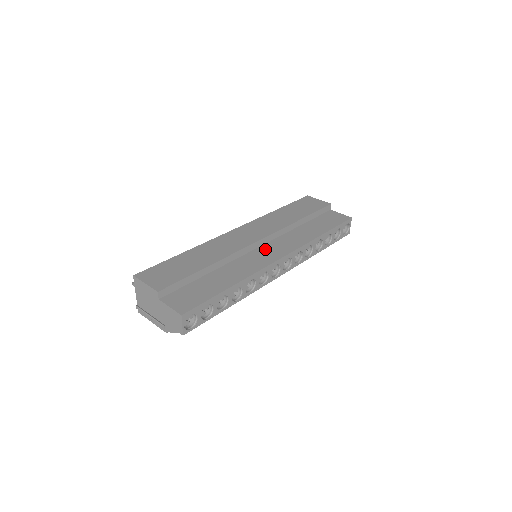
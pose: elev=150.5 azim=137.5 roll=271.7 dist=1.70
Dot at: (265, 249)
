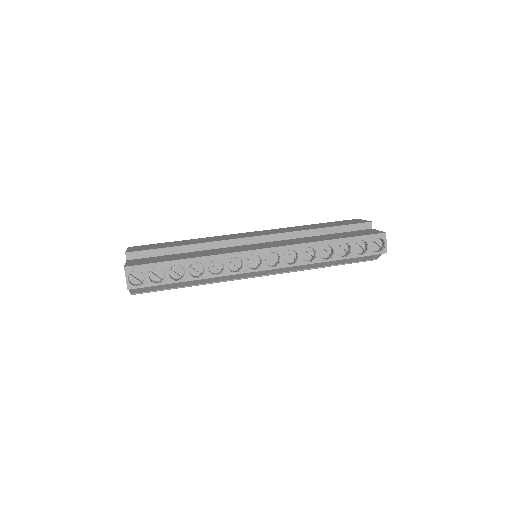
Dot at: (257, 245)
